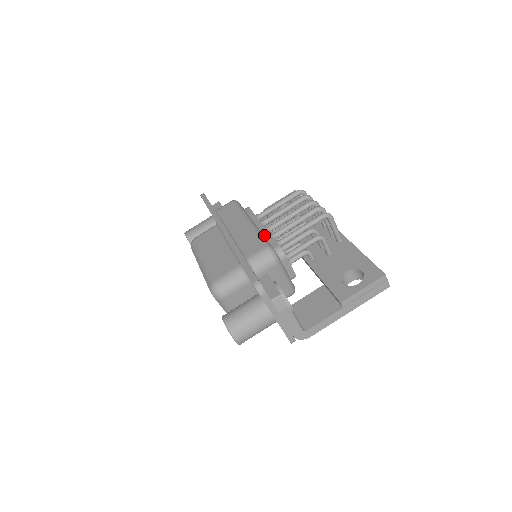
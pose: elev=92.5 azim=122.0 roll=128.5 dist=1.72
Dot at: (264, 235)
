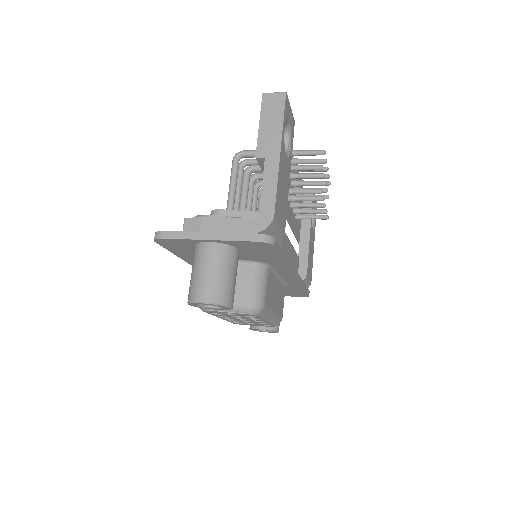
Dot at: occluded
